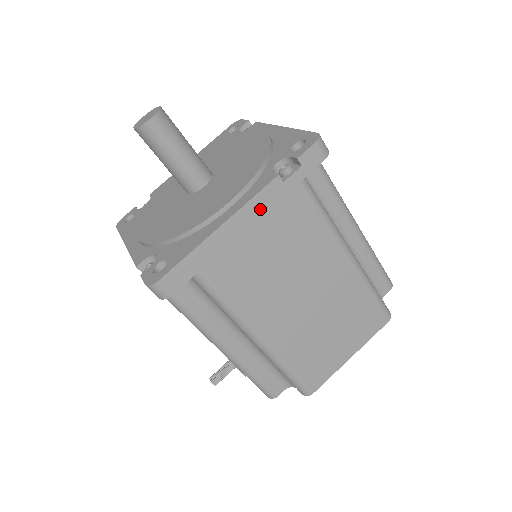
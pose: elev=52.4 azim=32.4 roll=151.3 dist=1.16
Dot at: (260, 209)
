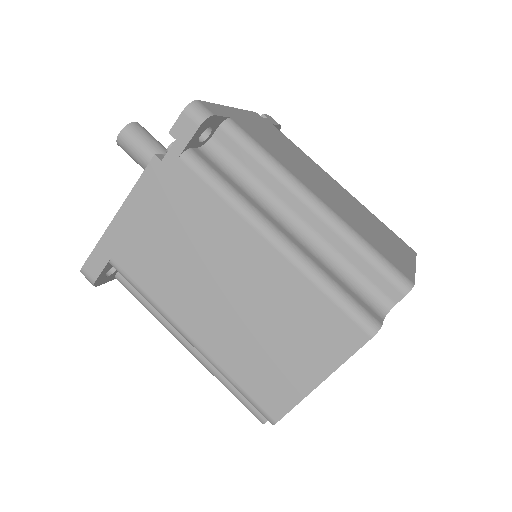
Dot at: (147, 193)
